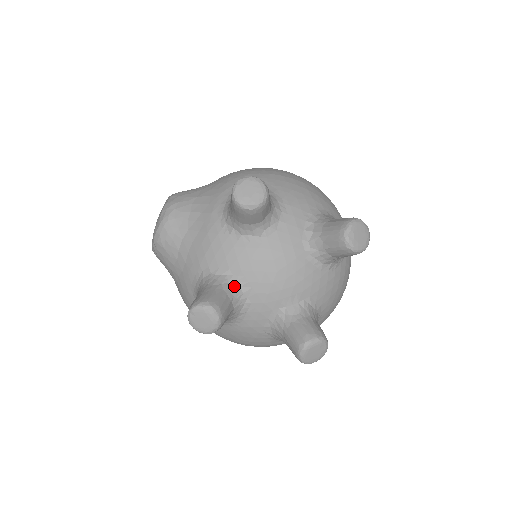
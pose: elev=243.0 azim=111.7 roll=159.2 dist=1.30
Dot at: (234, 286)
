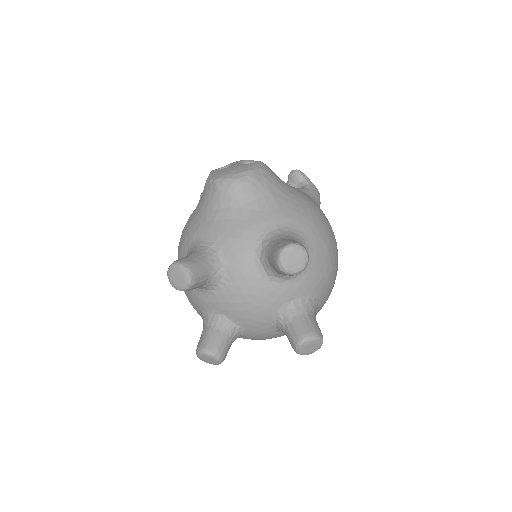
Dot at: (218, 277)
